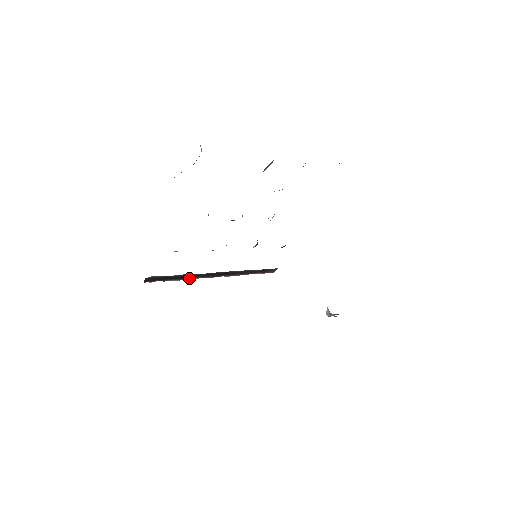
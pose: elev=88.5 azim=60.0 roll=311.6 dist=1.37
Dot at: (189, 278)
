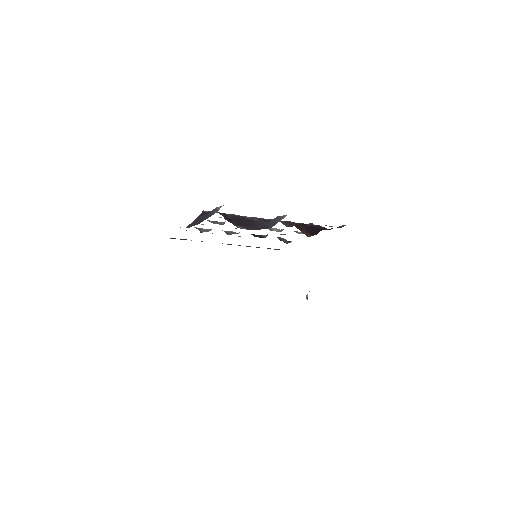
Dot at: occluded
